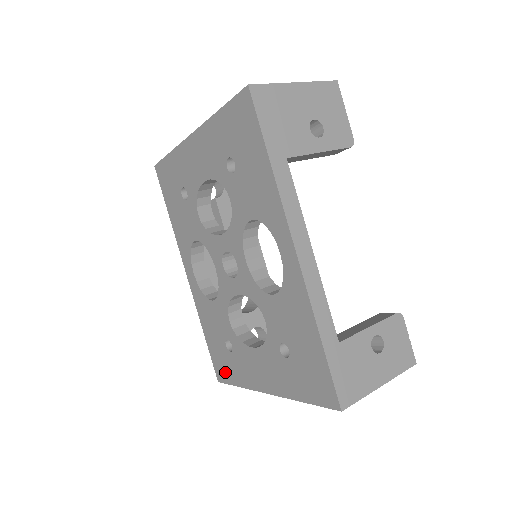
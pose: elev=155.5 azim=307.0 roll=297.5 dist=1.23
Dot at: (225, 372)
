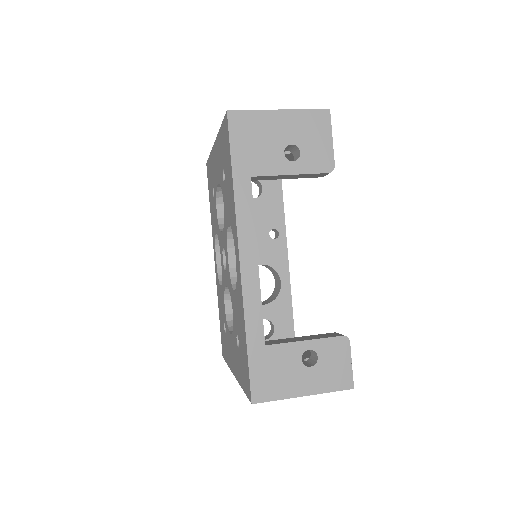
Dot at: (224, 350)
